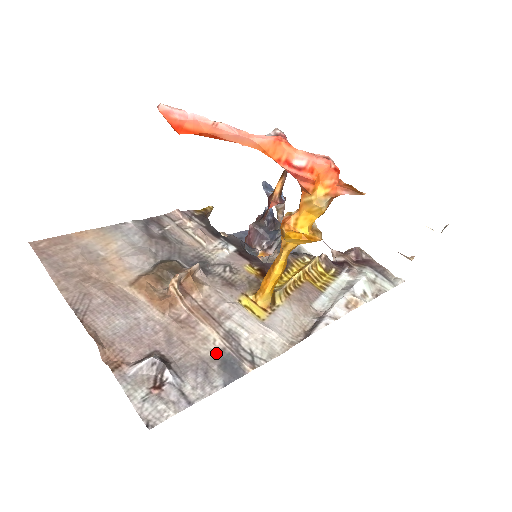
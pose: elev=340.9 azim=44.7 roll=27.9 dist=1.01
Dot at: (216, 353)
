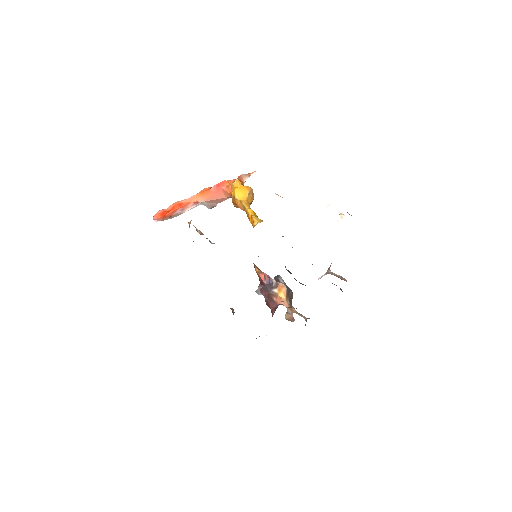
Dot at: occluded
